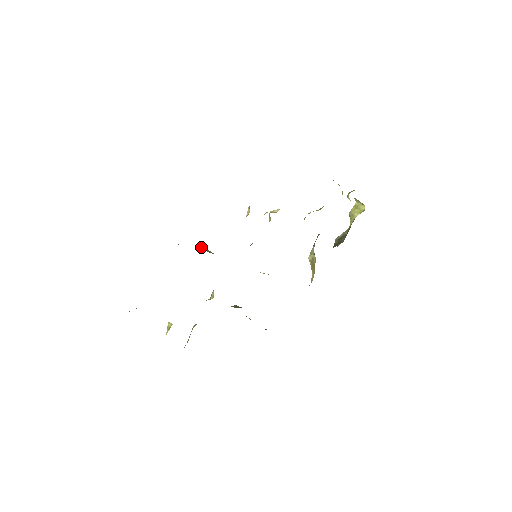
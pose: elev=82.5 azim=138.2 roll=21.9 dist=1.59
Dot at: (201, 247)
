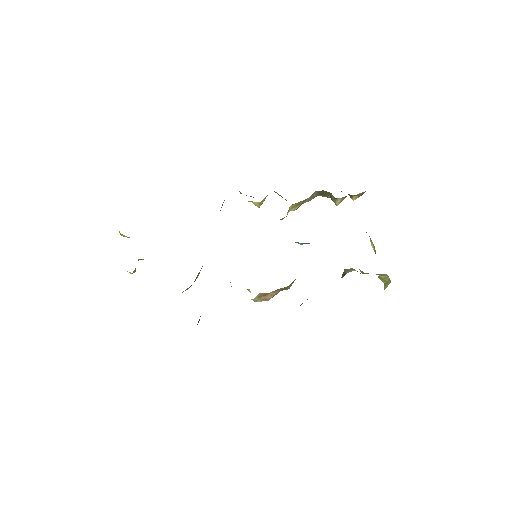
Dot at: occluded
